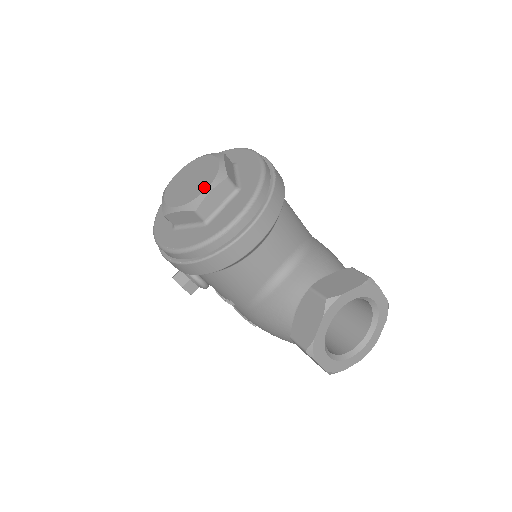
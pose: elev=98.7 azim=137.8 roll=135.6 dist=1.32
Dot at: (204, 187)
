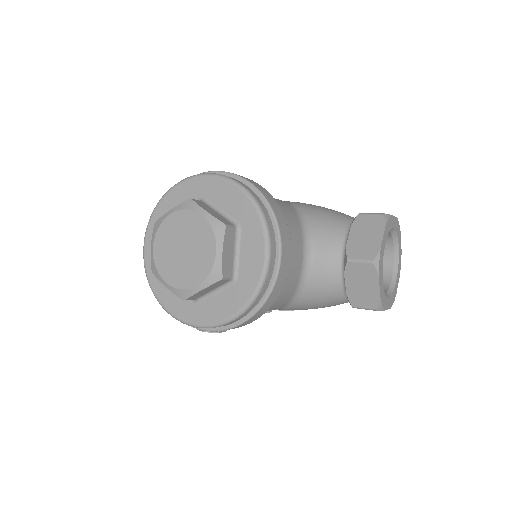
Dot at: (211, 251)
